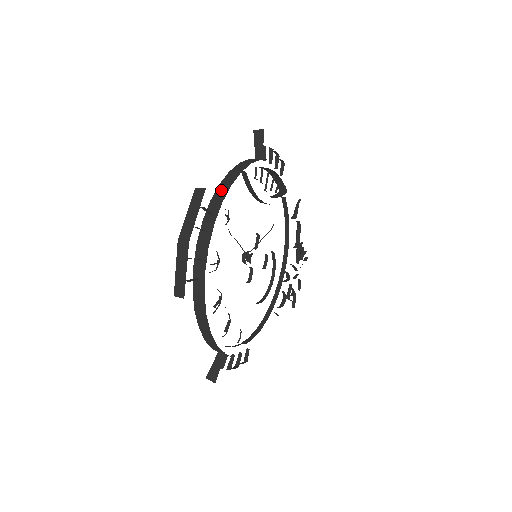
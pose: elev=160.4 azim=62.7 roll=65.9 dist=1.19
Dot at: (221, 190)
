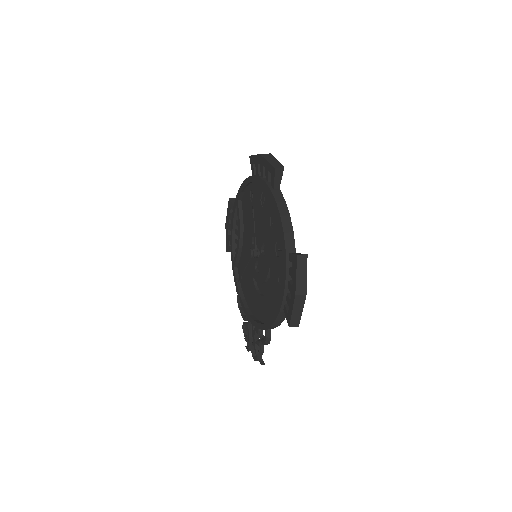
Dot at: occluded
